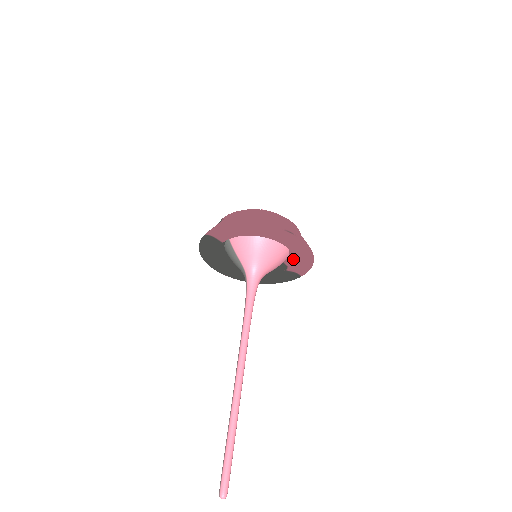
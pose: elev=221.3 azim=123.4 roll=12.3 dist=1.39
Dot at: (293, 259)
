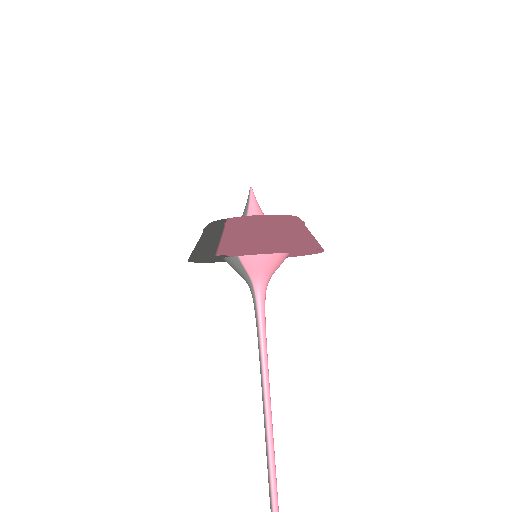
Dot at: occluded
